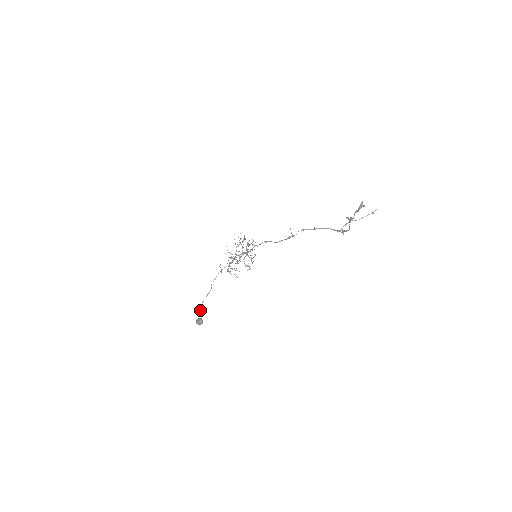
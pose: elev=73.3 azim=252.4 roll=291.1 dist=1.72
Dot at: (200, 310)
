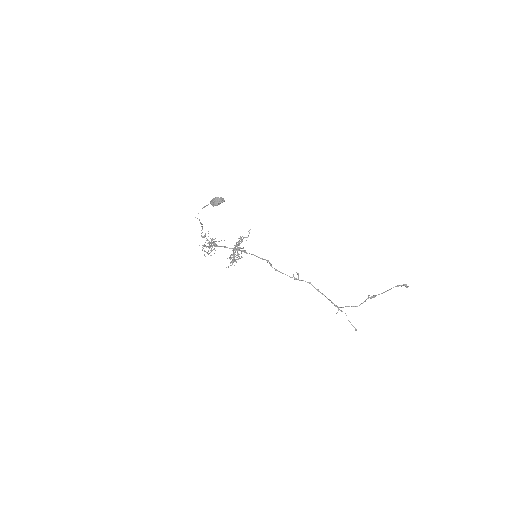
Dot at: occluded
